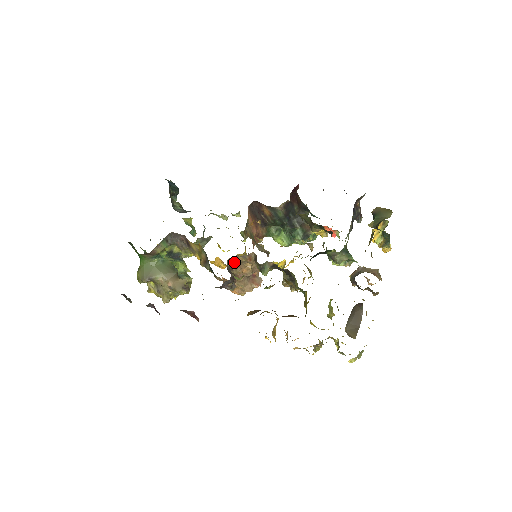
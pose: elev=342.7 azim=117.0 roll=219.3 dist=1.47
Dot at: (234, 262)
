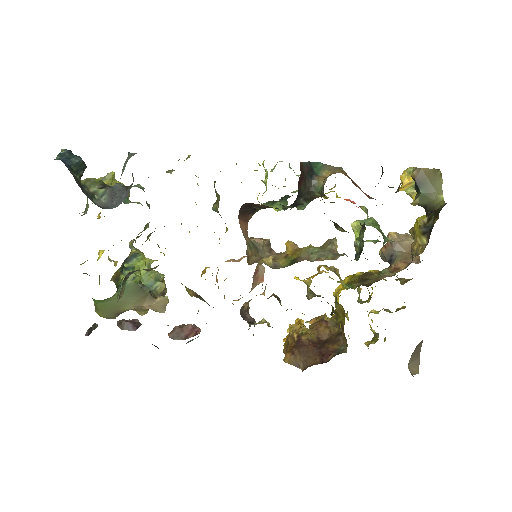
Dot at: (245, 302)
